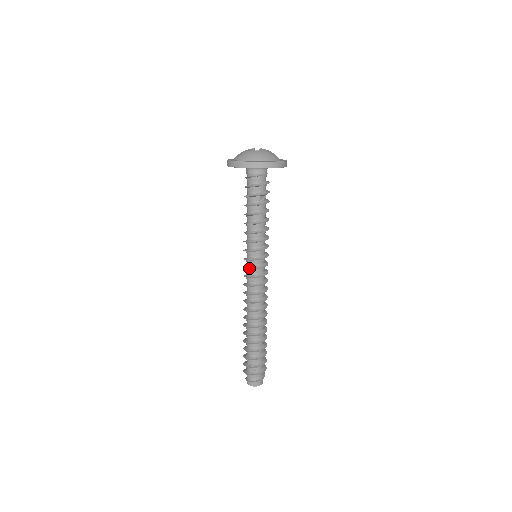
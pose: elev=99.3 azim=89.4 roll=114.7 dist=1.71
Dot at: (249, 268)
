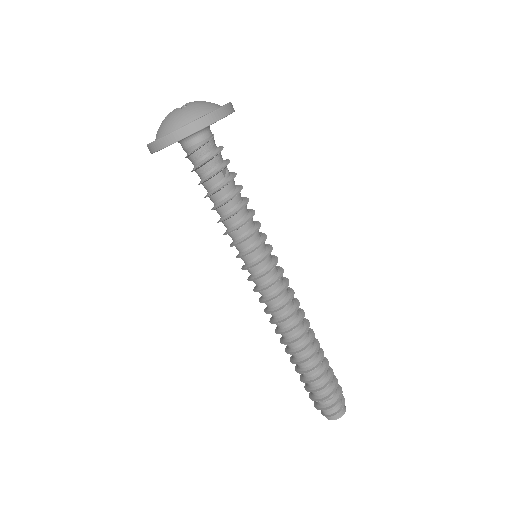
Dot at: (258, 277)
